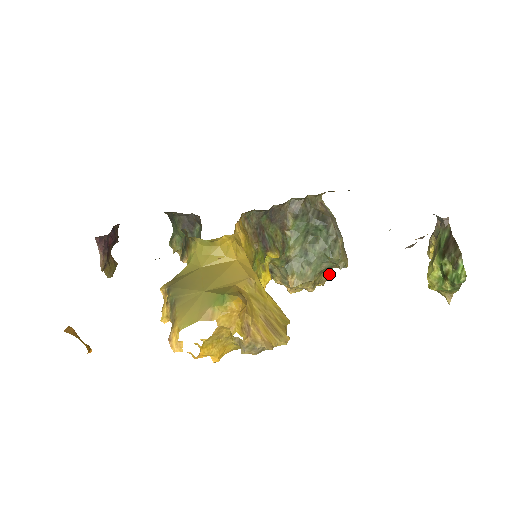
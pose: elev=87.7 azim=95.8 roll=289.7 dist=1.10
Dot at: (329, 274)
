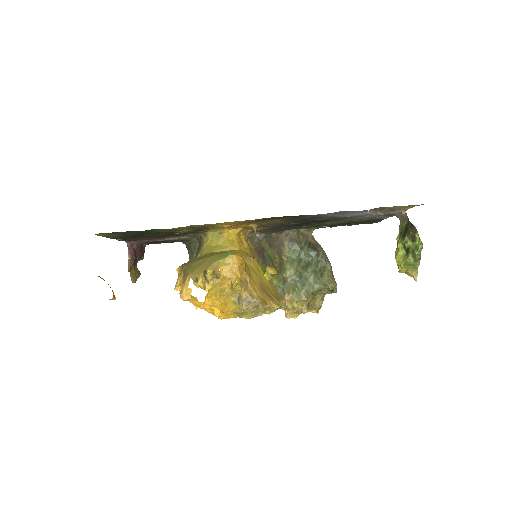
Dot at: (322, 301)
